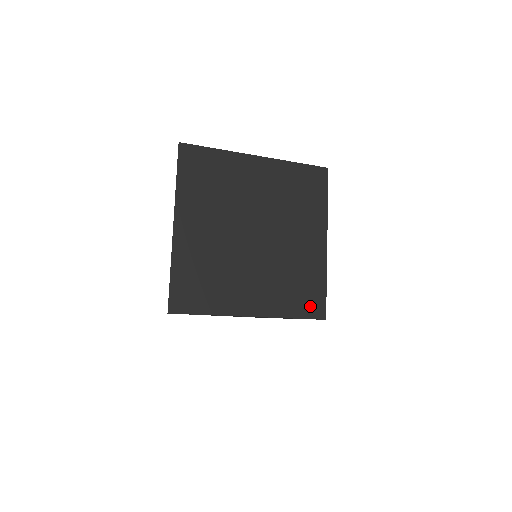
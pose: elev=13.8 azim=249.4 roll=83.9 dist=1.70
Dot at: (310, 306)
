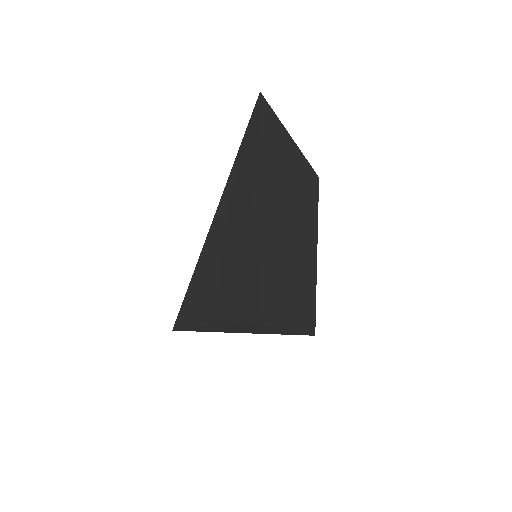
Dot at: (310, 320)
